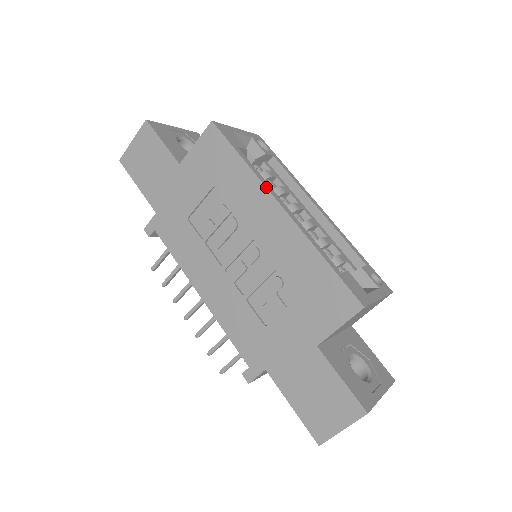
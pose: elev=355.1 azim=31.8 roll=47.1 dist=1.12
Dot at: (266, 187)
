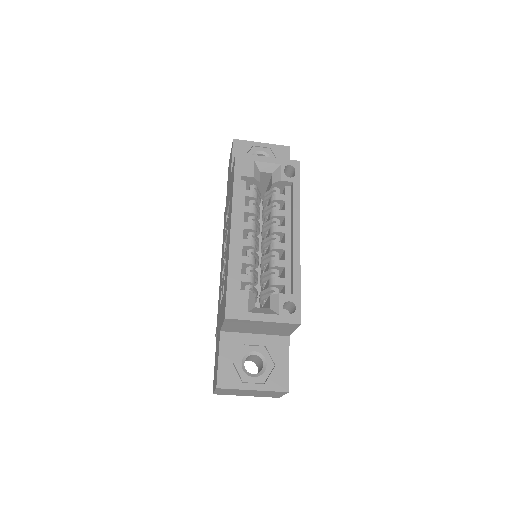
Dot at: (231, 211)
